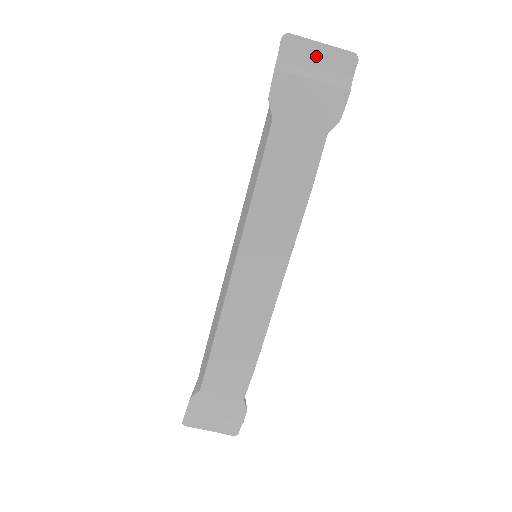
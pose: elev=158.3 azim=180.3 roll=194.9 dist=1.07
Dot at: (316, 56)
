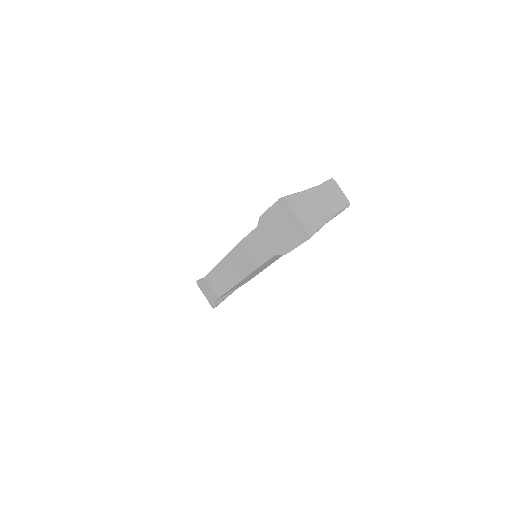
Dot at: (291, 219)
